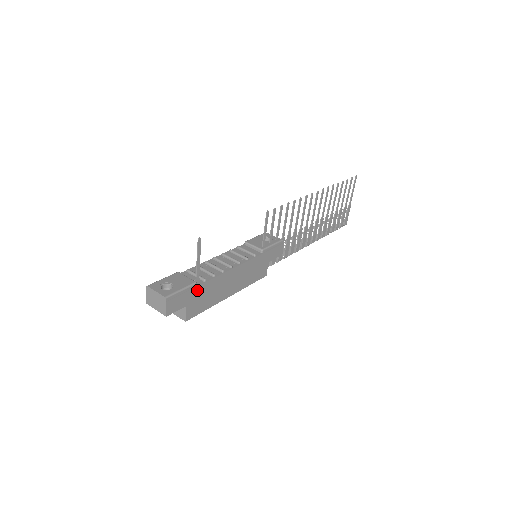
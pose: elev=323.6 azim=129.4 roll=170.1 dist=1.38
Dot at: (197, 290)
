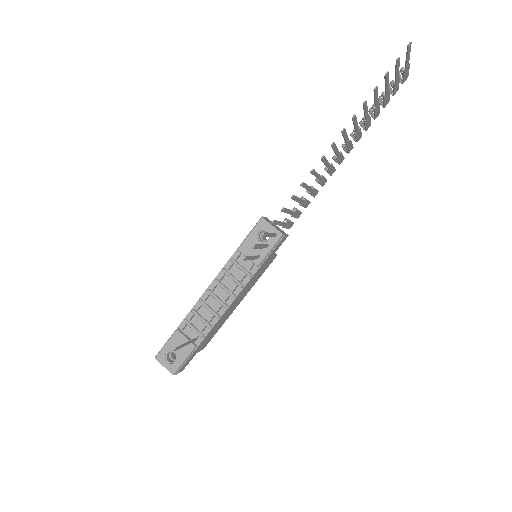
Dot at: (199, 345)
